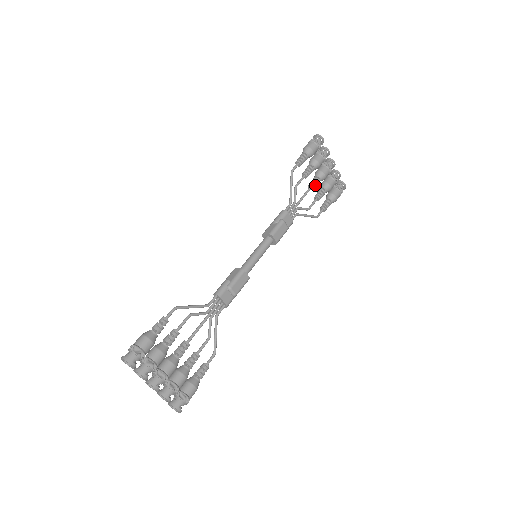
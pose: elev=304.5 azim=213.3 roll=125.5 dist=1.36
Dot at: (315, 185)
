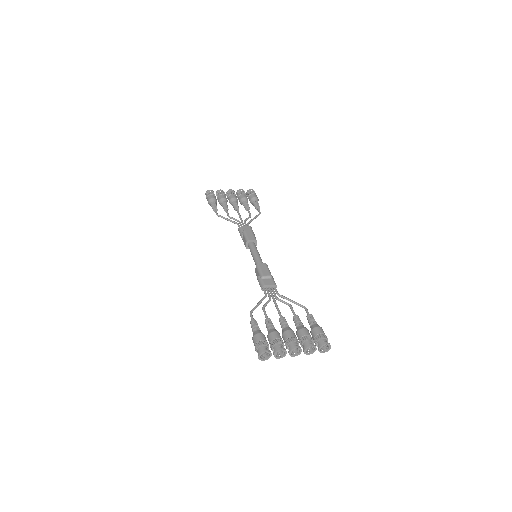
Dot at: (237, 206)
